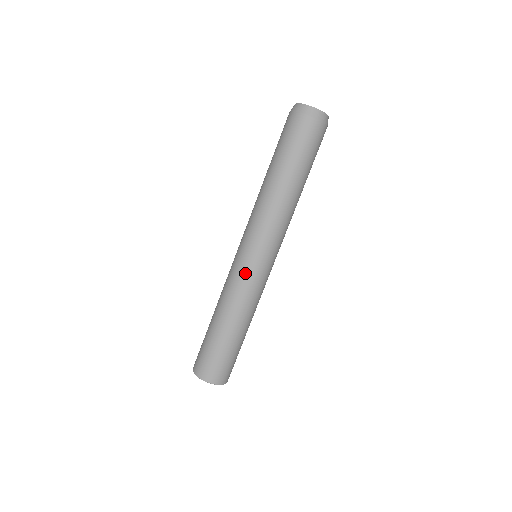
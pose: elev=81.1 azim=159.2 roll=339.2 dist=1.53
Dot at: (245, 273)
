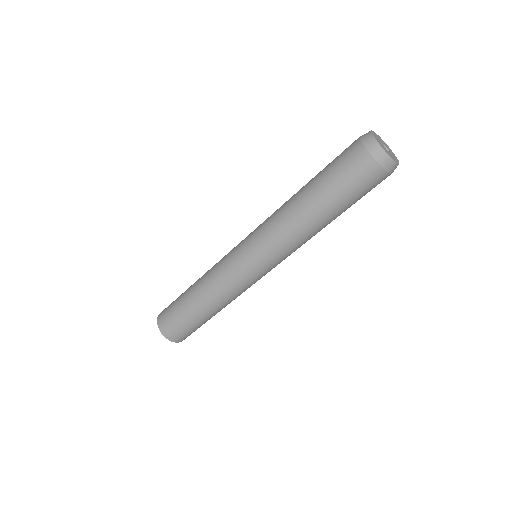
Dot at: (230, 261)
